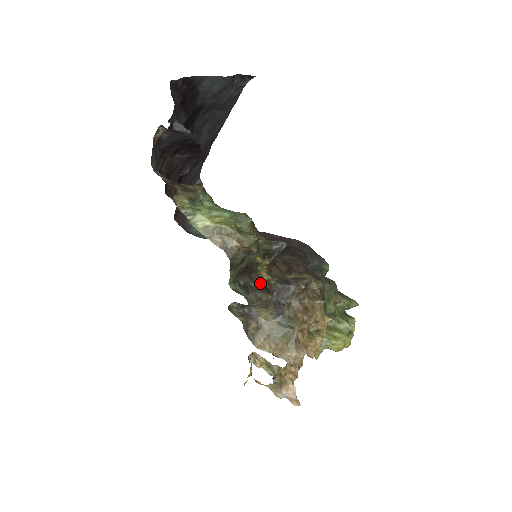
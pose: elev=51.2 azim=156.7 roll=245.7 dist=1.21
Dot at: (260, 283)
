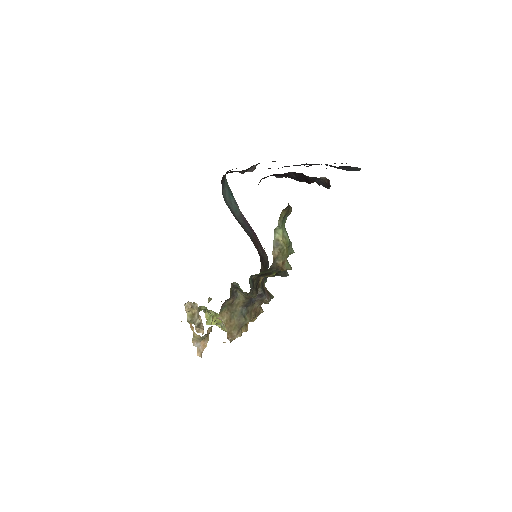
Dot at: (257, 283)
